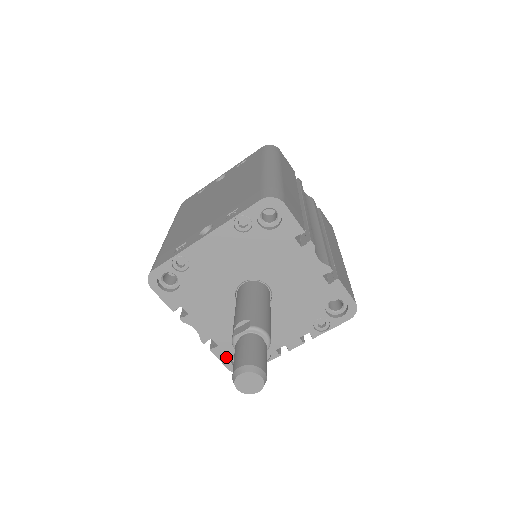
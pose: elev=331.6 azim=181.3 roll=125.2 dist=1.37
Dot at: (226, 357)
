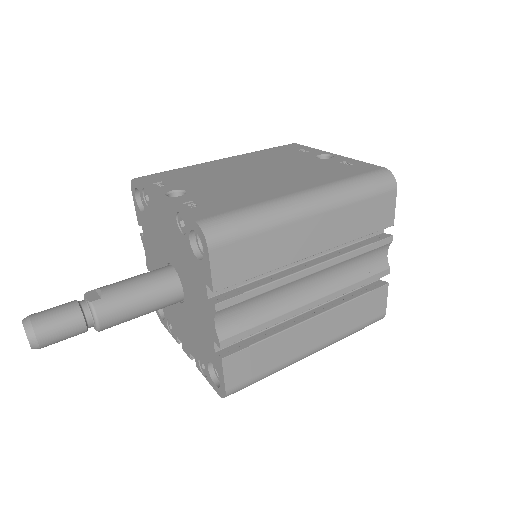
Dot at: occluded
